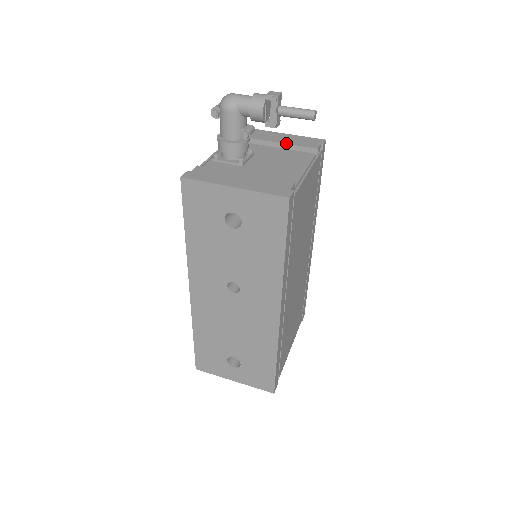
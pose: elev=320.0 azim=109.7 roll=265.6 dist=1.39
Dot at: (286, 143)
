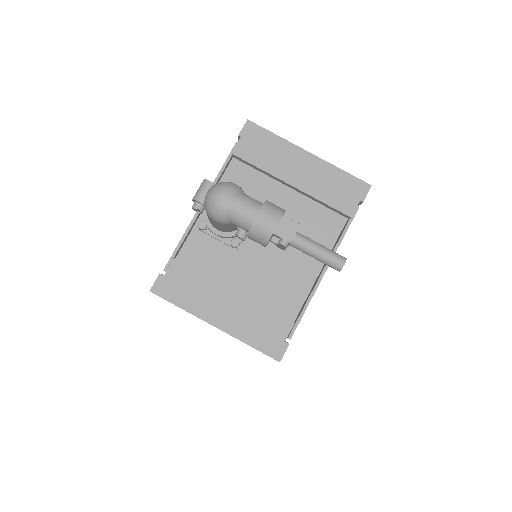
Dot at: (309, 193)
